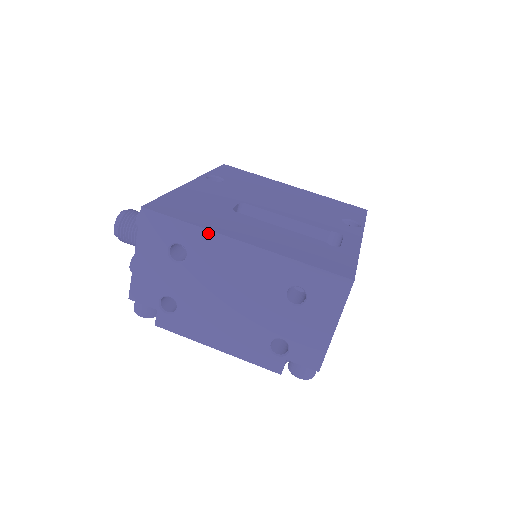
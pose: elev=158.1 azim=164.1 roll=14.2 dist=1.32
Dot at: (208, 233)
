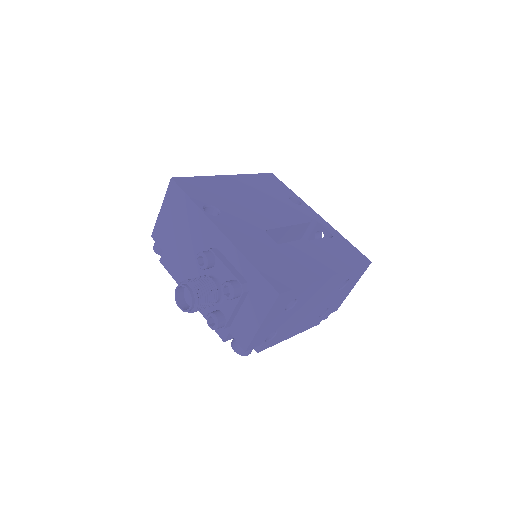
Dot at: (315, 283)
